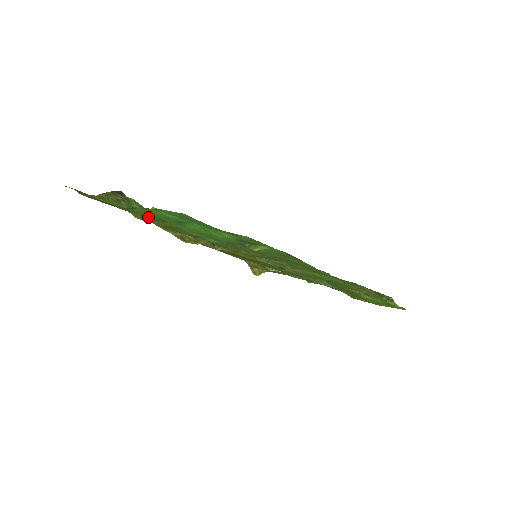
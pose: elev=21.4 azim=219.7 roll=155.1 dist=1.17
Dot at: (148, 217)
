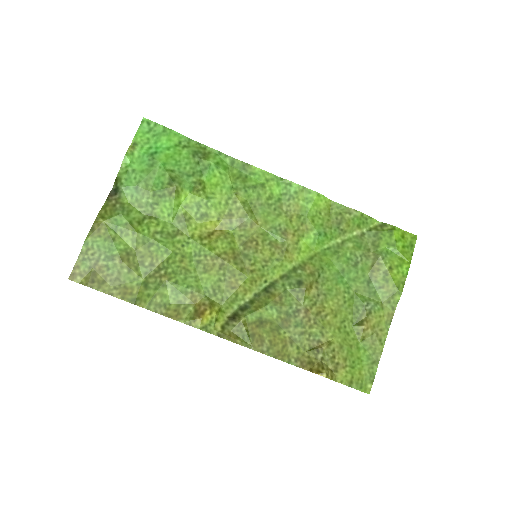
Dot at: (150, 279)
